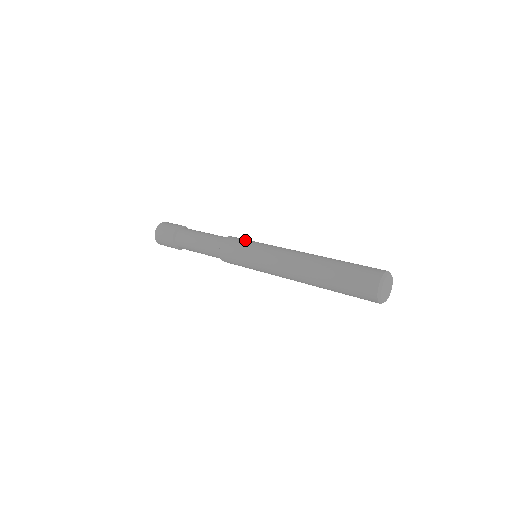
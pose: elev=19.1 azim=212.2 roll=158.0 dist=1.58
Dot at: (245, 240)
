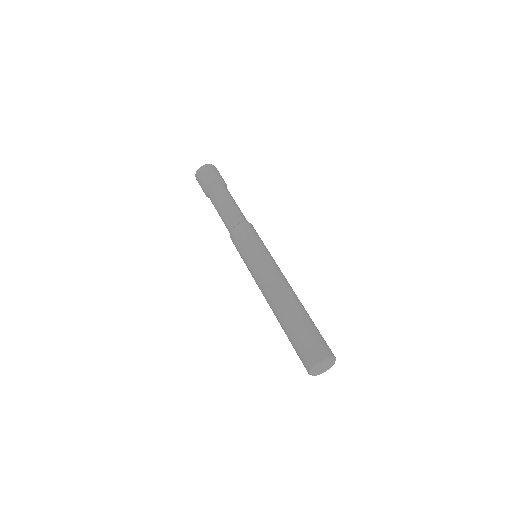
Dot at: (245, 241)
